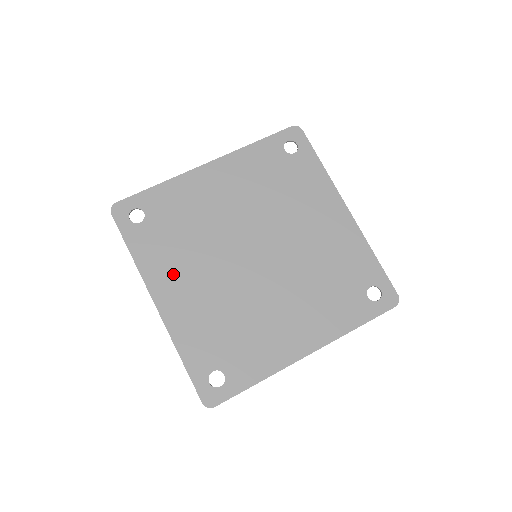
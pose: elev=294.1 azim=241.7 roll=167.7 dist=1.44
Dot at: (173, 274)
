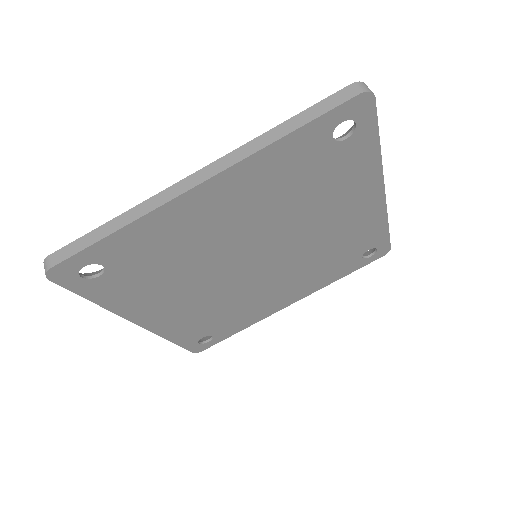
Dot at: (156, 302)
